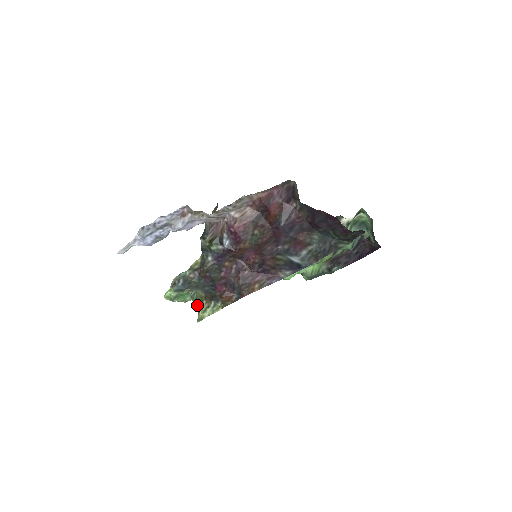
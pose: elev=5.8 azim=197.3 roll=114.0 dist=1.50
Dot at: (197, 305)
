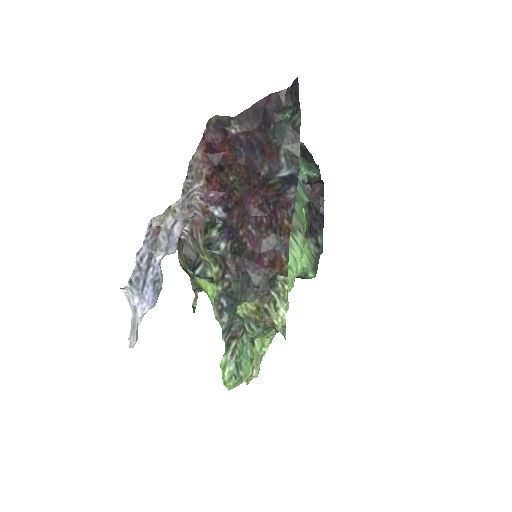
Dot at: (264, 321)
